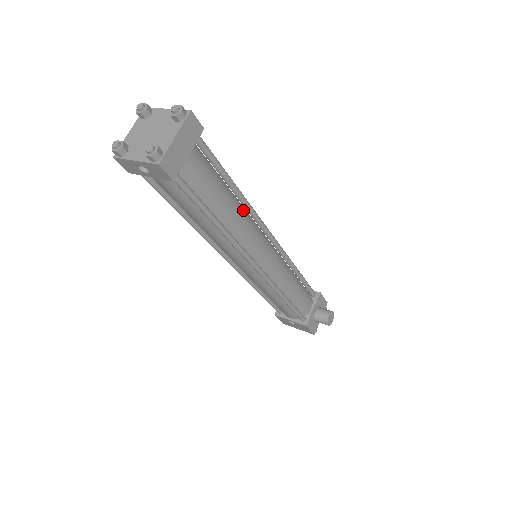
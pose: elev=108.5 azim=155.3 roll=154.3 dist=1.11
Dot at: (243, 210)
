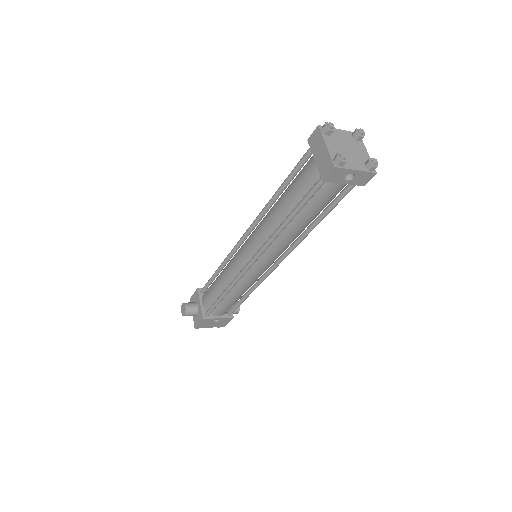
Dot at: occluded
